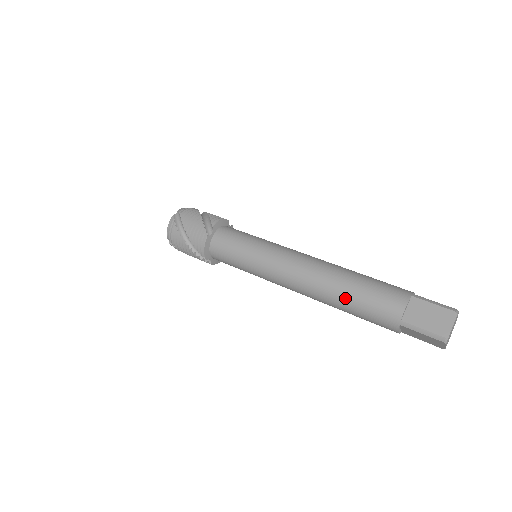
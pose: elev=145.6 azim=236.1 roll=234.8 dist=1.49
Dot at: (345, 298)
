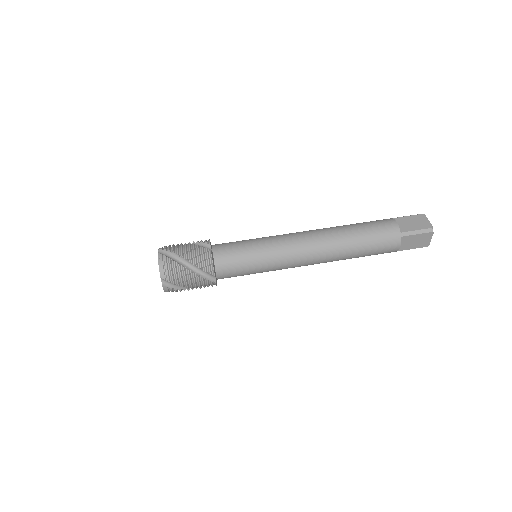
Dot at: (355, 239)
